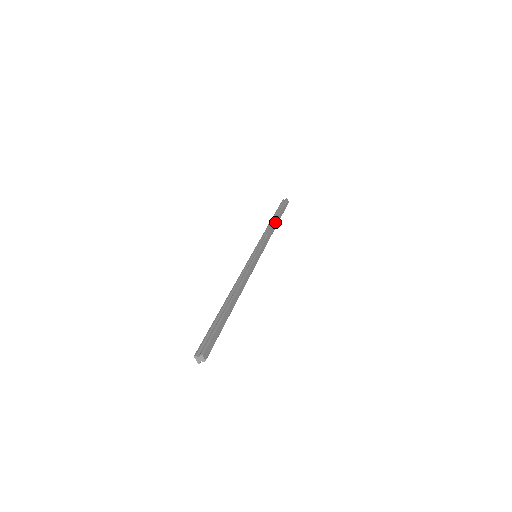
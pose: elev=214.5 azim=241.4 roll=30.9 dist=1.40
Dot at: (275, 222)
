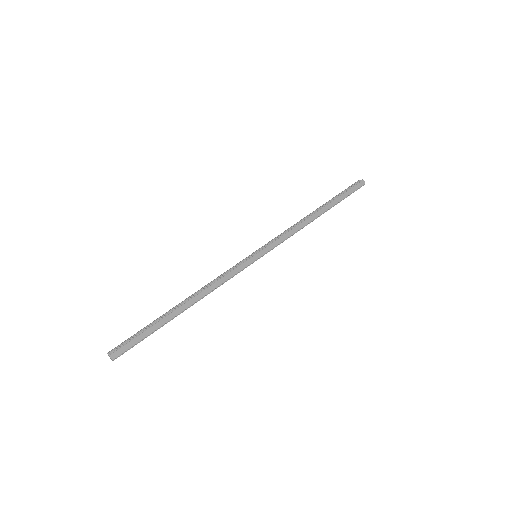
Dot at: (315, 213)
